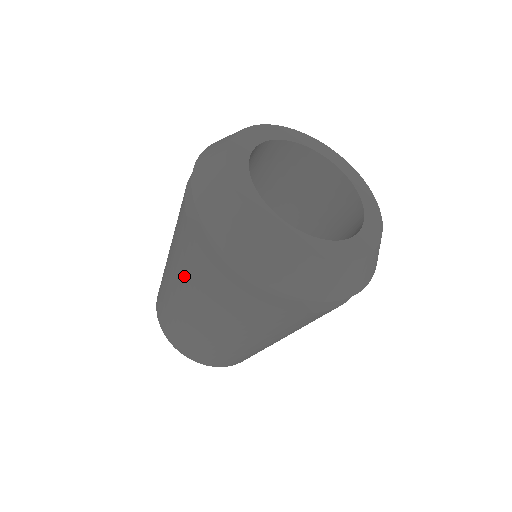
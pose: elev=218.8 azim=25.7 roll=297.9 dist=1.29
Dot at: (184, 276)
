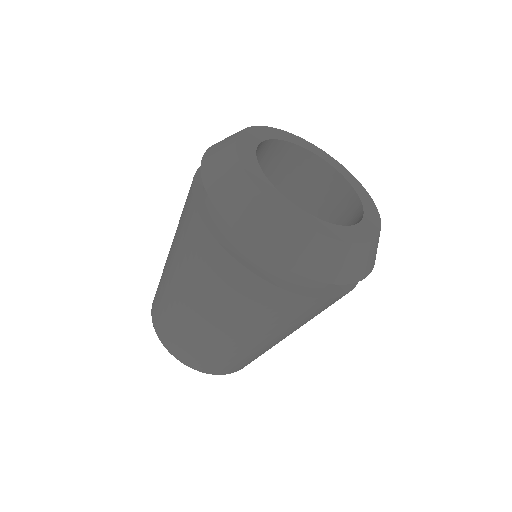
Dot at: (198, 281)
